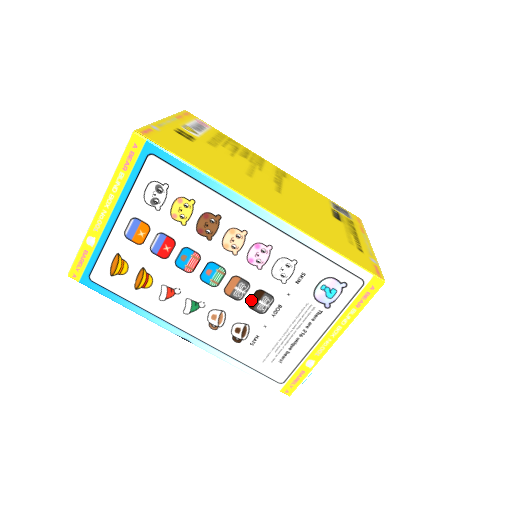
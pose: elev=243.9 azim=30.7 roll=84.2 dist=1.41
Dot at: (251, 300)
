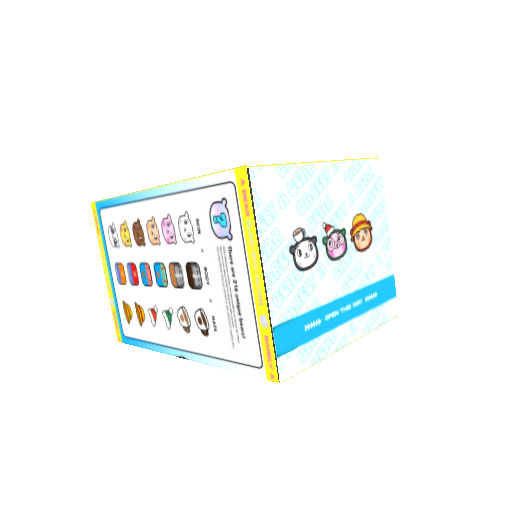
Dot at: (189, 280)
